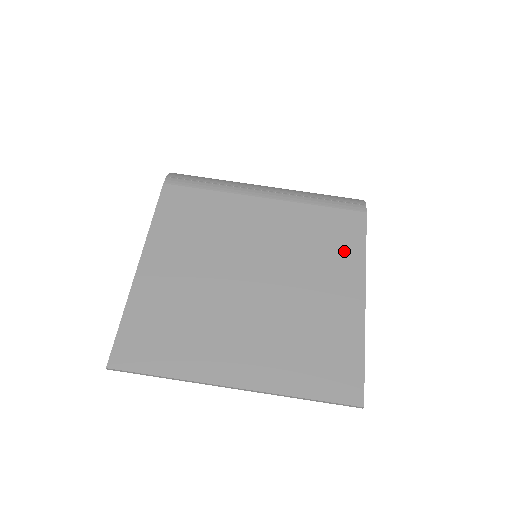
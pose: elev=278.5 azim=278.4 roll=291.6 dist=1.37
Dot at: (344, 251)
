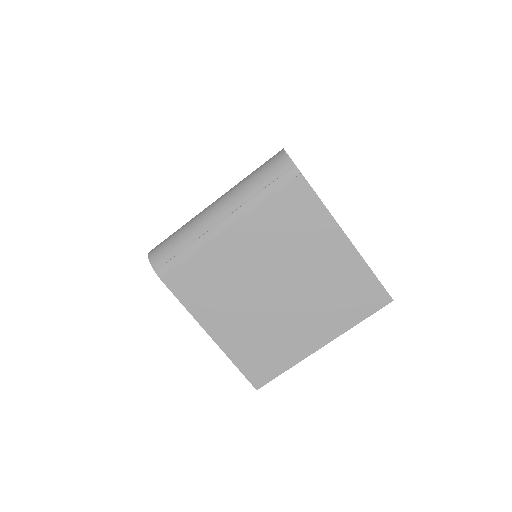
Dot at: (311, 219)
